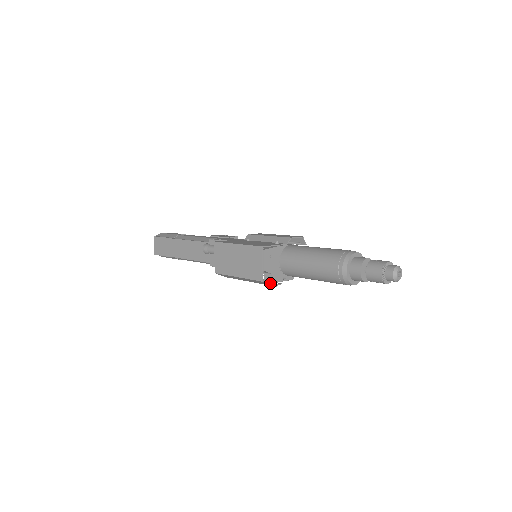
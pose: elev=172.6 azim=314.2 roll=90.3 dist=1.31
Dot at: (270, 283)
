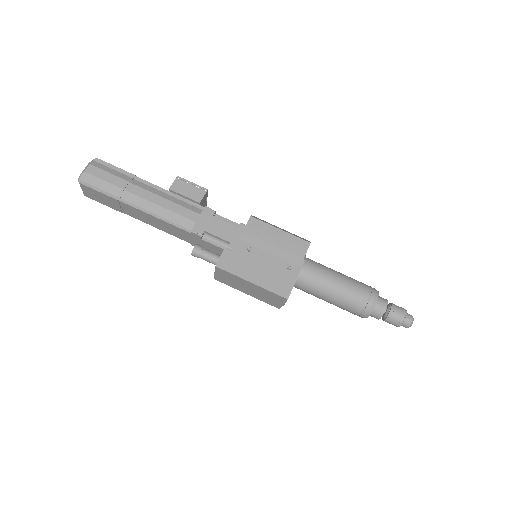
Dot at: occluded
